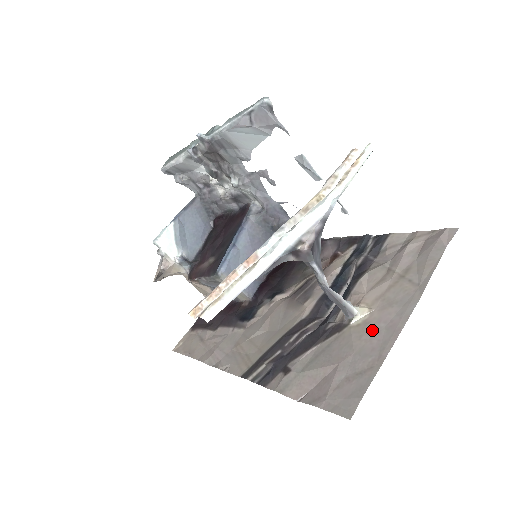
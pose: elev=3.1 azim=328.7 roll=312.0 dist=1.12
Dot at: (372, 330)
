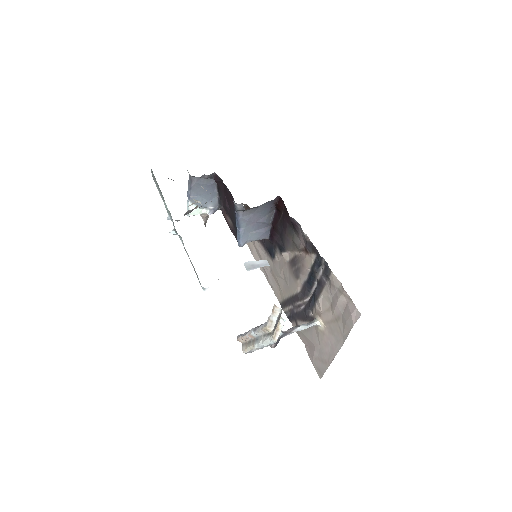
Dot at: (326, 341)
